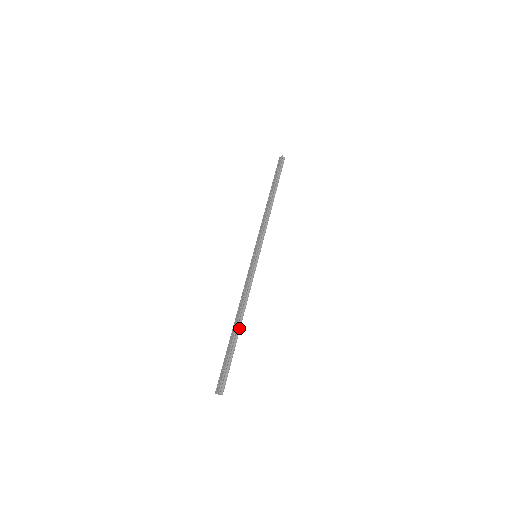
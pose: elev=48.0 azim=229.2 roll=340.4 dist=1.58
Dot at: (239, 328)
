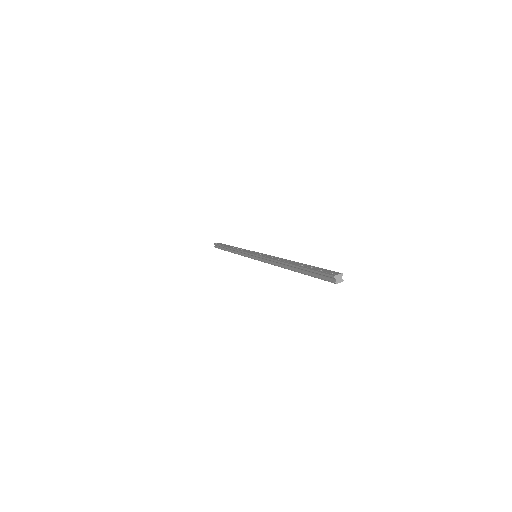
Dot at: occluded
